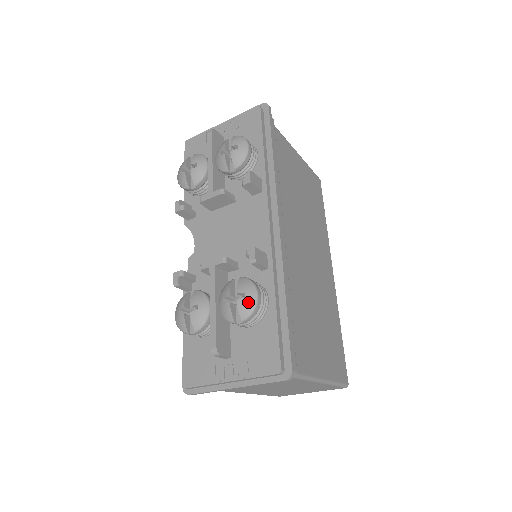
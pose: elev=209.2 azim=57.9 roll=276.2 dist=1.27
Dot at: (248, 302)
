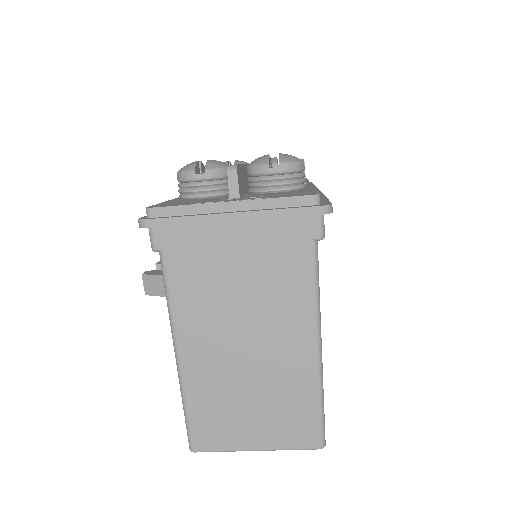
Dot at: (293, 156)
